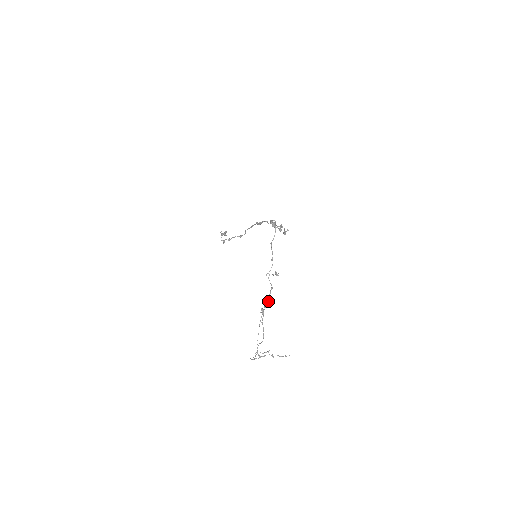
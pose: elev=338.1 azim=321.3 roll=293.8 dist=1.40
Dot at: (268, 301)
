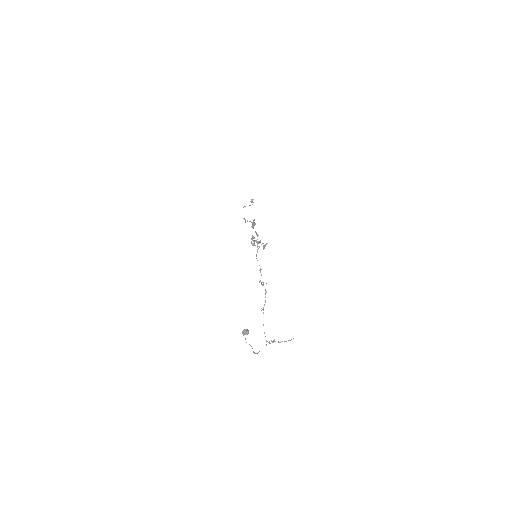
Dot at: (244, 331)
